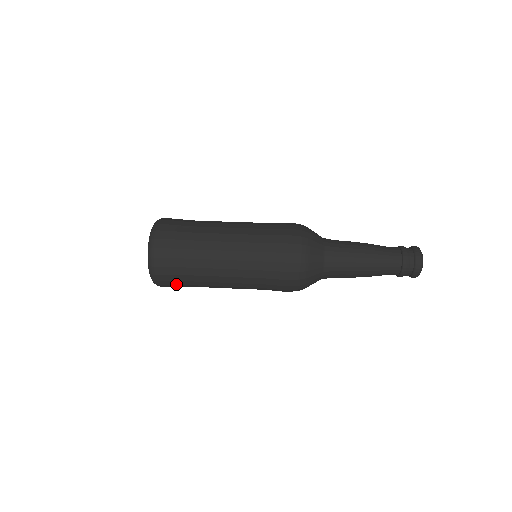
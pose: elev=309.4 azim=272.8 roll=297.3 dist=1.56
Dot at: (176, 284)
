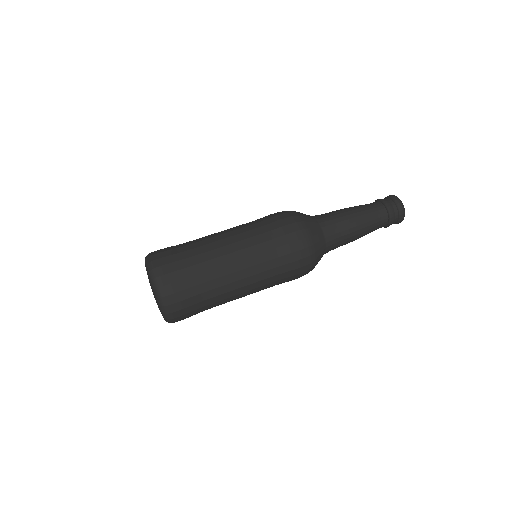
Dot at: (192, 315)
